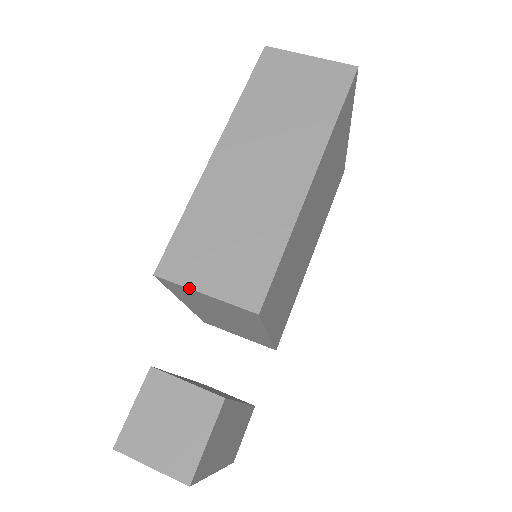
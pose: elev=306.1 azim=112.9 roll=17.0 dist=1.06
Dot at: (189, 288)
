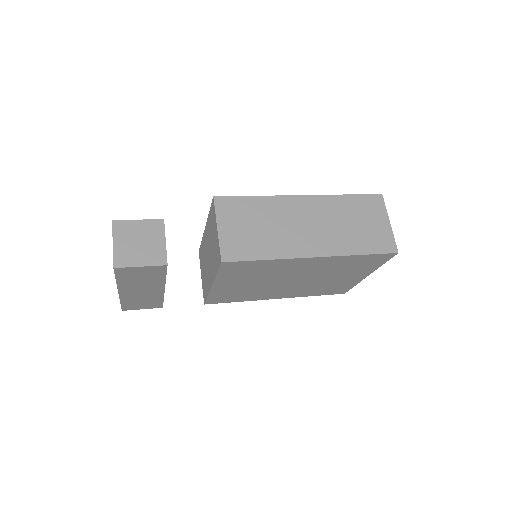
Dot at: (216, 219)
